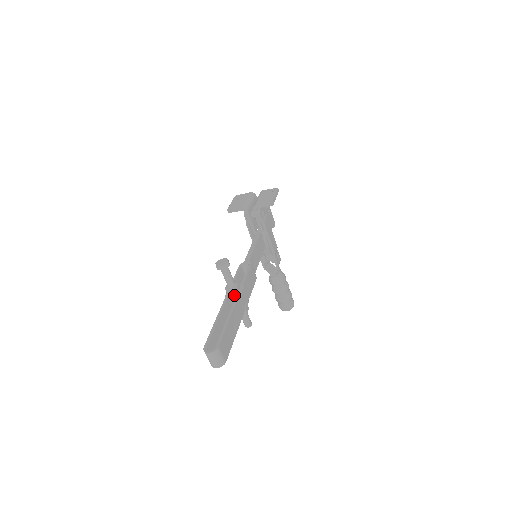
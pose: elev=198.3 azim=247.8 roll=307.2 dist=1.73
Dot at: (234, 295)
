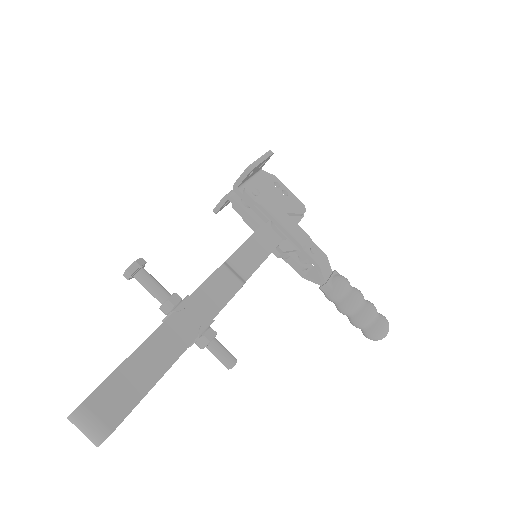
Dot at: (168, 314)
